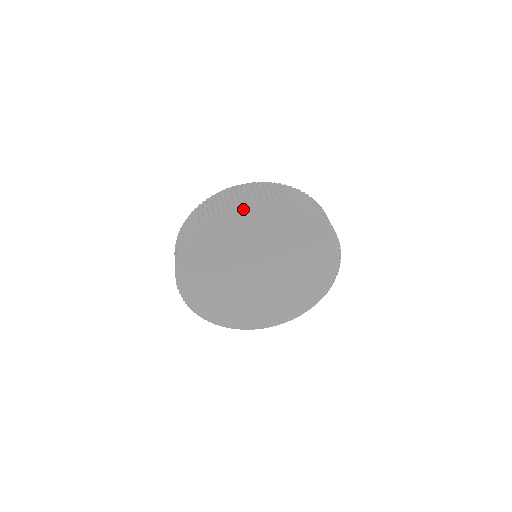
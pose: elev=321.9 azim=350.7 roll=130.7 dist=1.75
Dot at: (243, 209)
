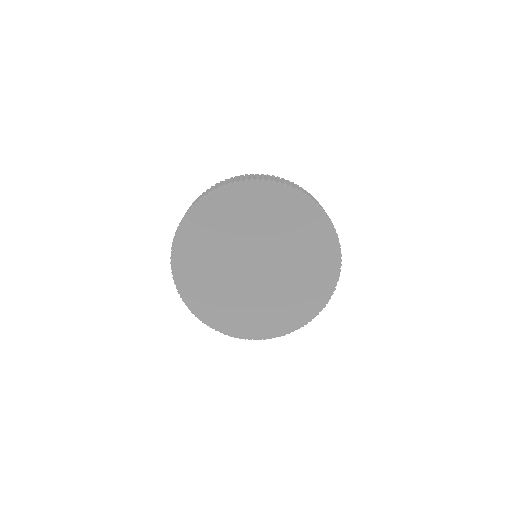
Dot at: (212, 198)
